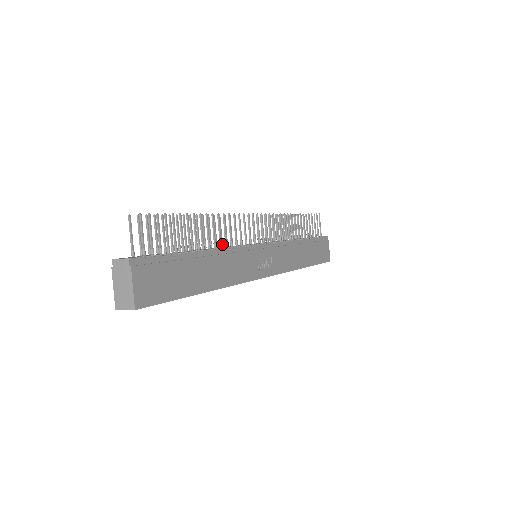
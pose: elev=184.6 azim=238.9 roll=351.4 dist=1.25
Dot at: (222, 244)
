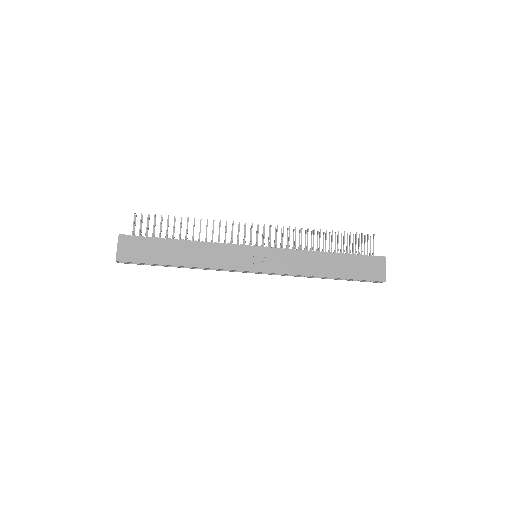
Dot at: occluded
